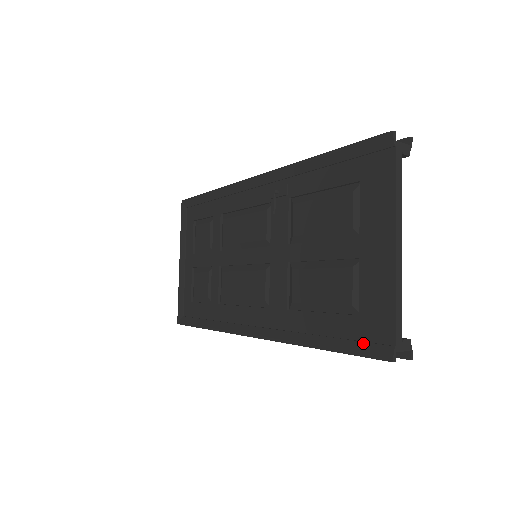
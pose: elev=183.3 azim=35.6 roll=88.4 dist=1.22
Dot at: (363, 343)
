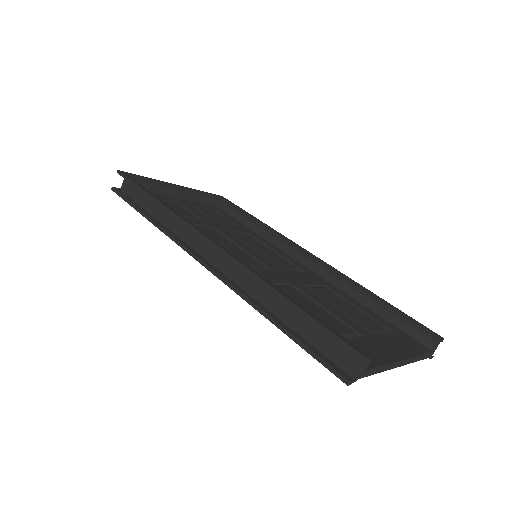
Dot at: occluded
